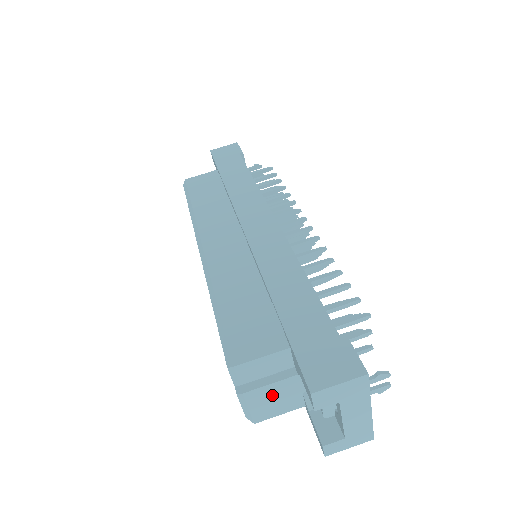
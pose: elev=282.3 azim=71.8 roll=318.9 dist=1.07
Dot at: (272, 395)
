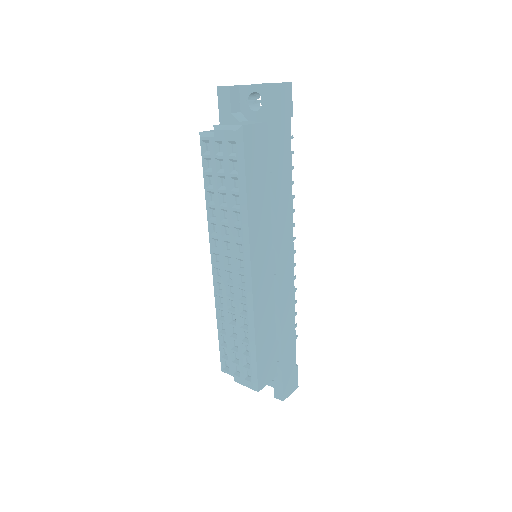
Dot at: occluded
